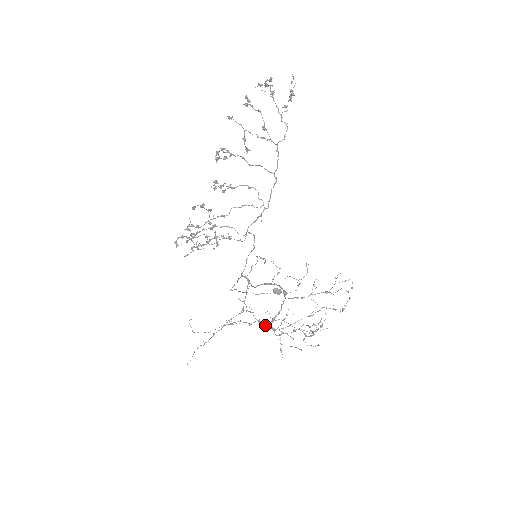
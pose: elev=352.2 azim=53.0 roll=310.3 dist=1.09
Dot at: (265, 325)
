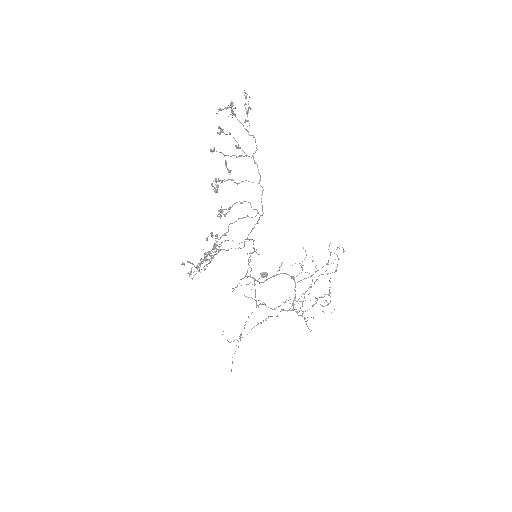
Dot at: occluded
